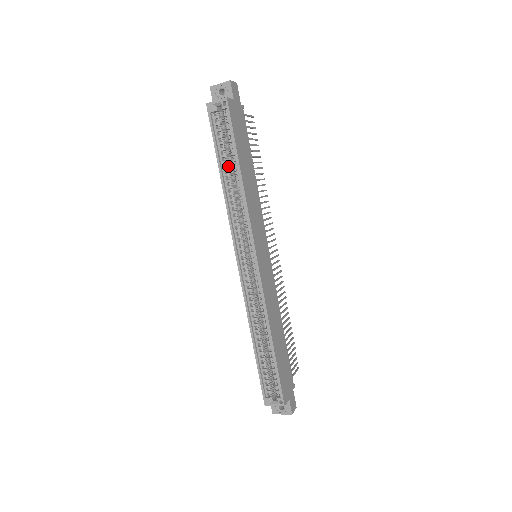
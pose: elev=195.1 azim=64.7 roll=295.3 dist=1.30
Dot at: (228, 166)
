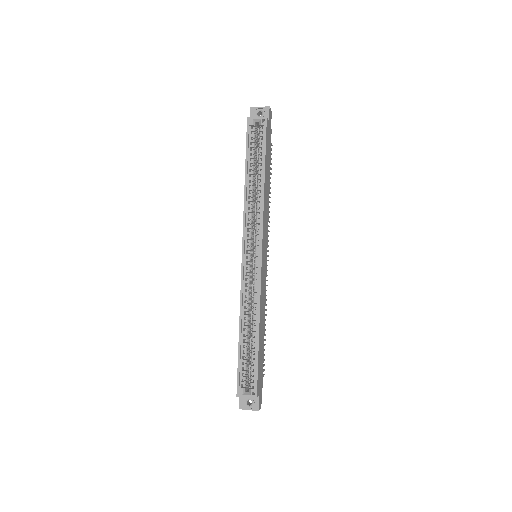
Dot at: (253, 172)
